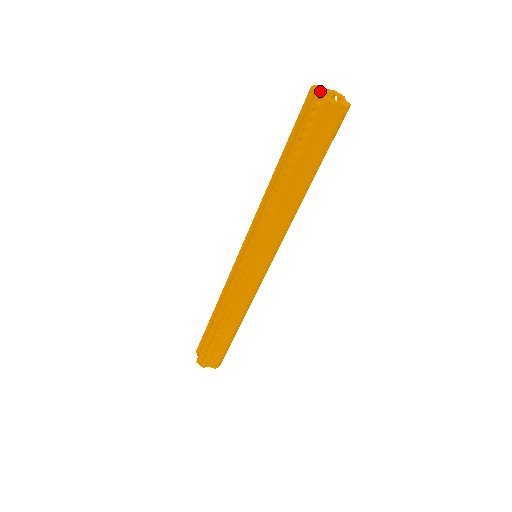
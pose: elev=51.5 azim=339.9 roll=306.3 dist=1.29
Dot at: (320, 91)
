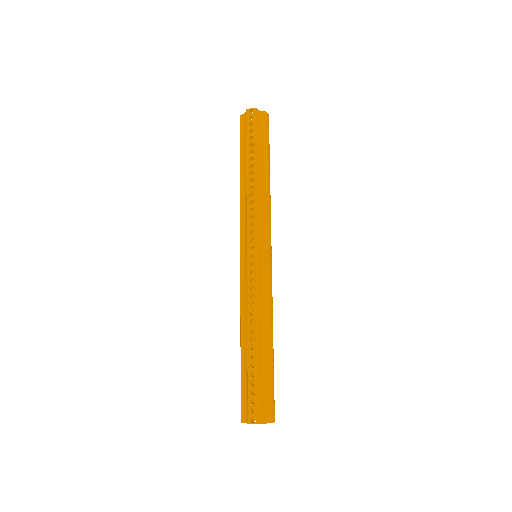
Dot at: occluded
